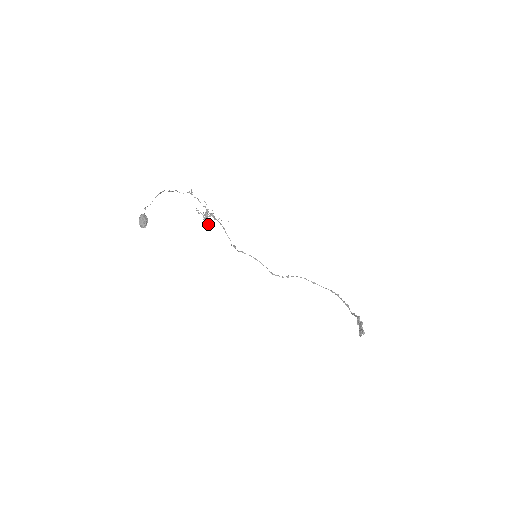
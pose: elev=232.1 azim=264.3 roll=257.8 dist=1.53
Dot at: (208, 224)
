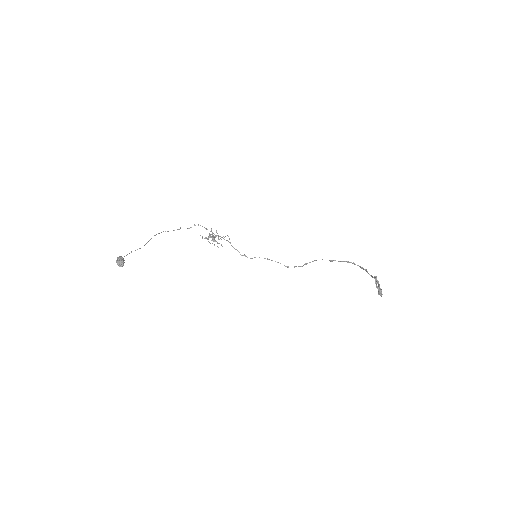
Dot at: occluded
